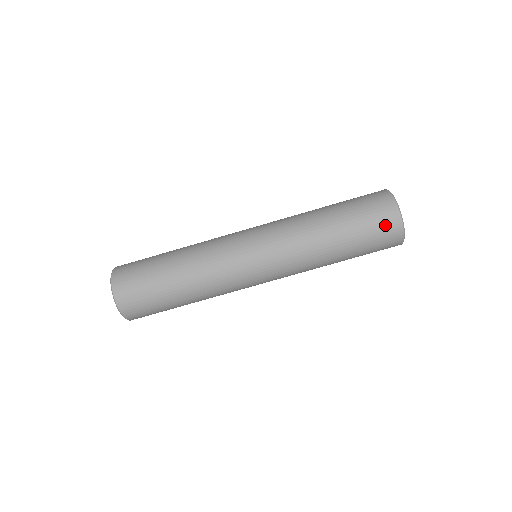
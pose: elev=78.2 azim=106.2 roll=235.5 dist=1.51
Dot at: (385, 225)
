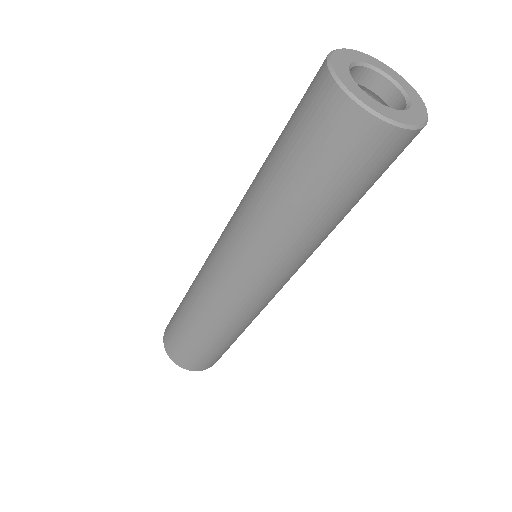
Dot at: (400, 153)
